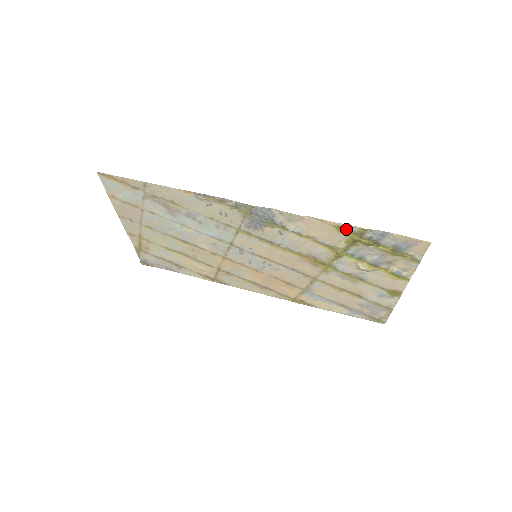
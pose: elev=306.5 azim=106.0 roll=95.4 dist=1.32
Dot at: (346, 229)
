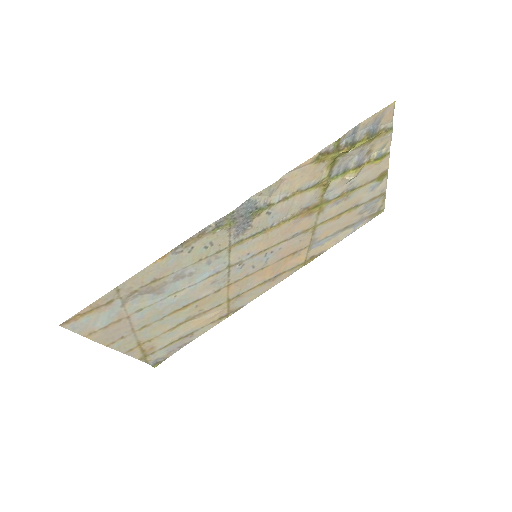
Dot at: (323, 155)
